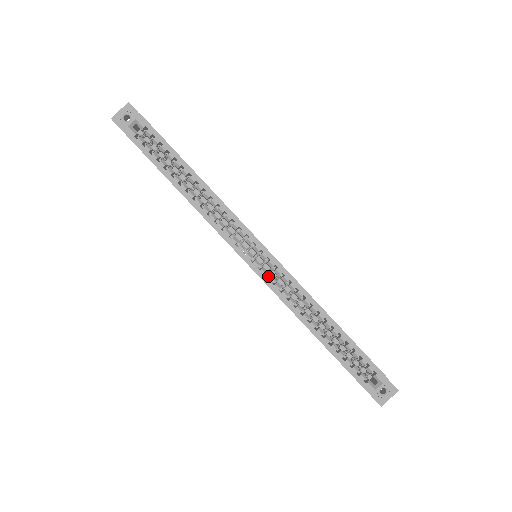
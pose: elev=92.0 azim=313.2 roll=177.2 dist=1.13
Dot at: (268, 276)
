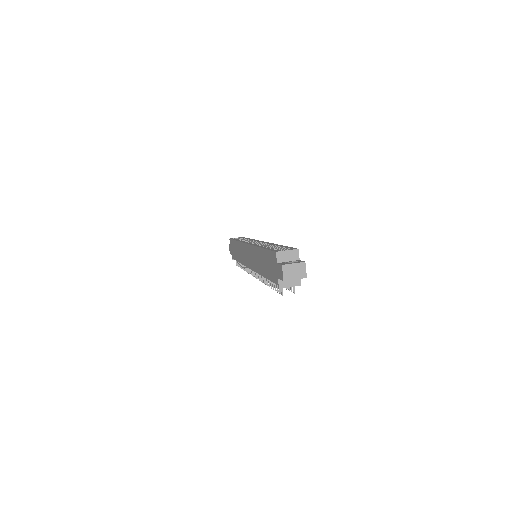
Dot at: occluded
